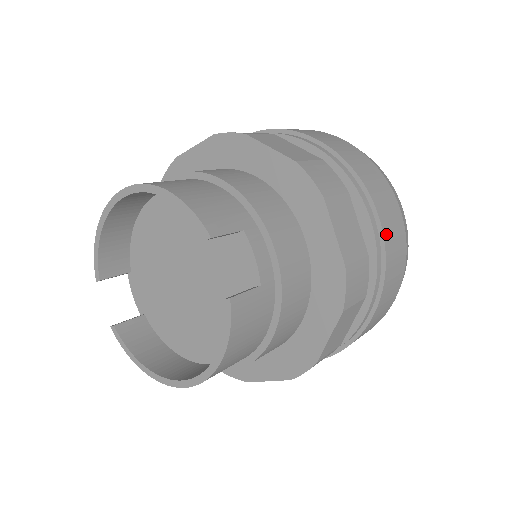
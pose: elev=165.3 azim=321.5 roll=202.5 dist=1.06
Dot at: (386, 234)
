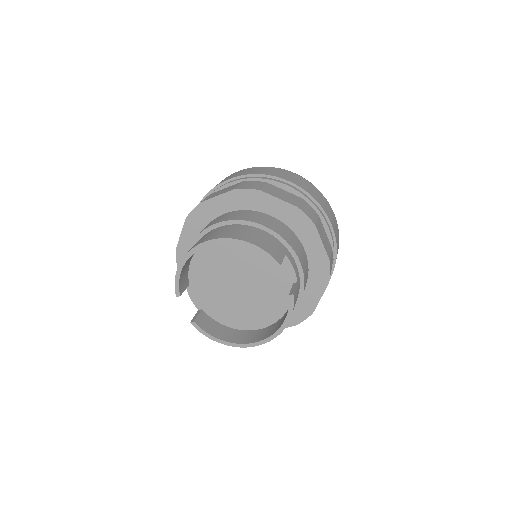
Dot at: (335, 233)
